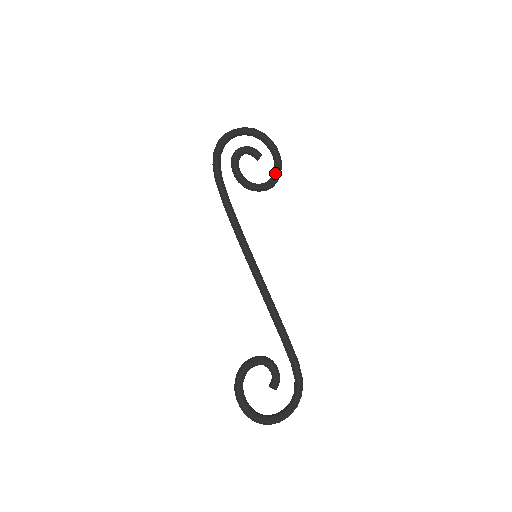
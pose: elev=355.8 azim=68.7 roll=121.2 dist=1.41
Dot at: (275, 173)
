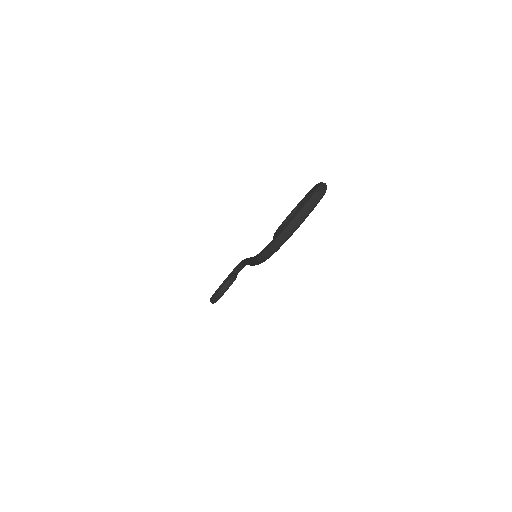
Dot at: occluded
